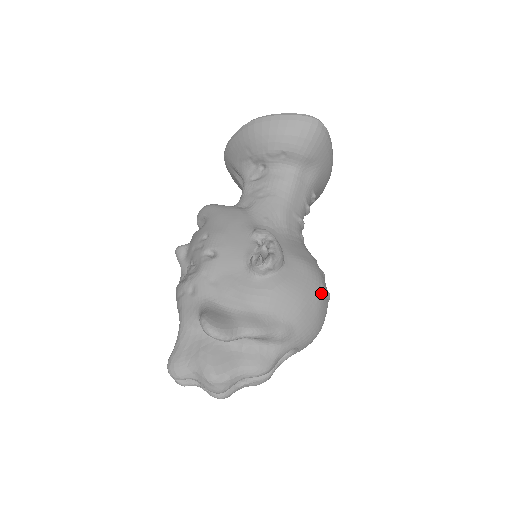
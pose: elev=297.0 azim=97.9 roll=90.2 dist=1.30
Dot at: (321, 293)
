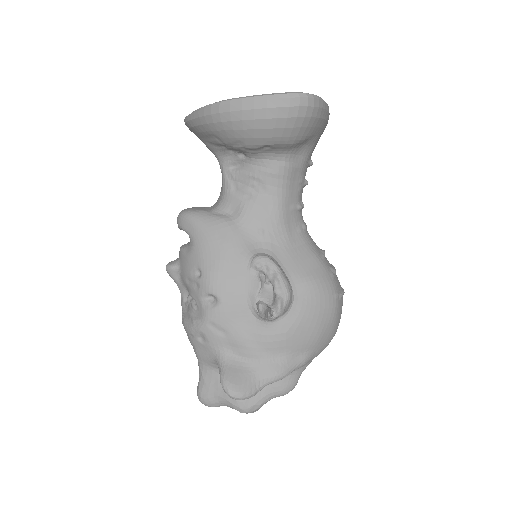
Dot at: (336, 306)
